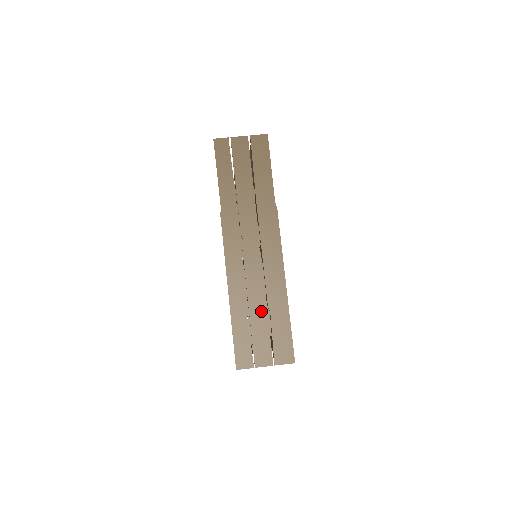
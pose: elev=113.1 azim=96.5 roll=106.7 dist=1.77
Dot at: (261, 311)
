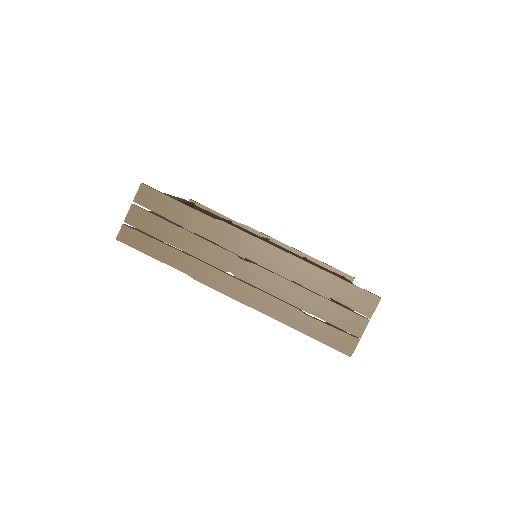
Dot at: (310, 299)
